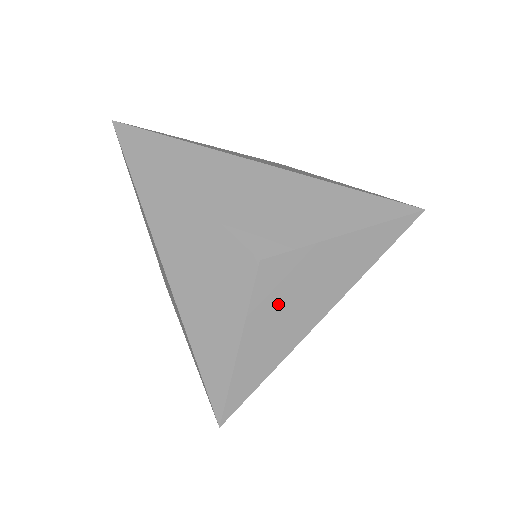
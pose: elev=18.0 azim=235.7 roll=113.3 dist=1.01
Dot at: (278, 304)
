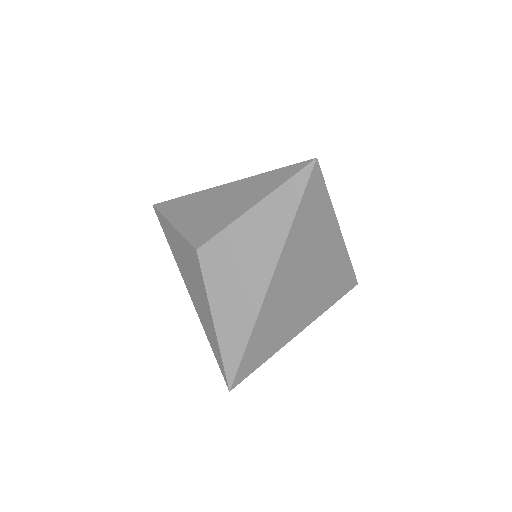
Dot at: (226, 279)
